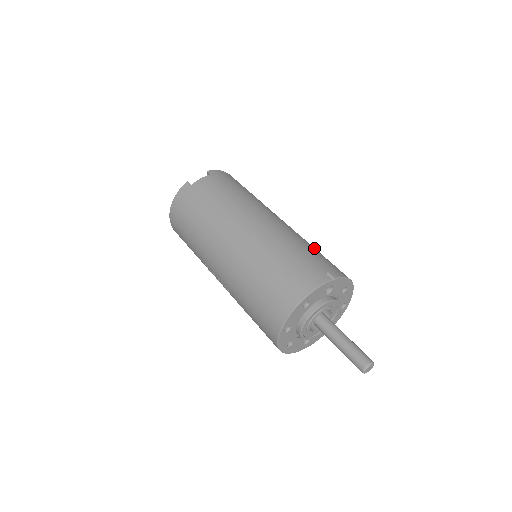
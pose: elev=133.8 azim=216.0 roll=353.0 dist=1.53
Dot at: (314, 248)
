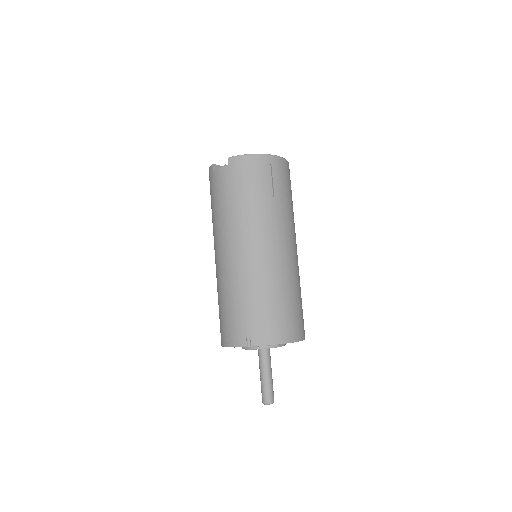
Dot at: (269, 298)
